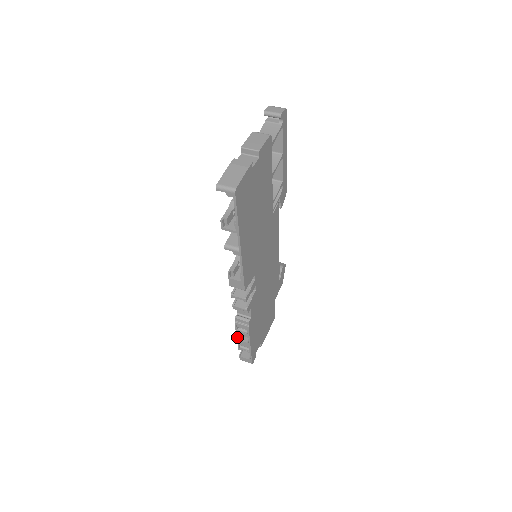
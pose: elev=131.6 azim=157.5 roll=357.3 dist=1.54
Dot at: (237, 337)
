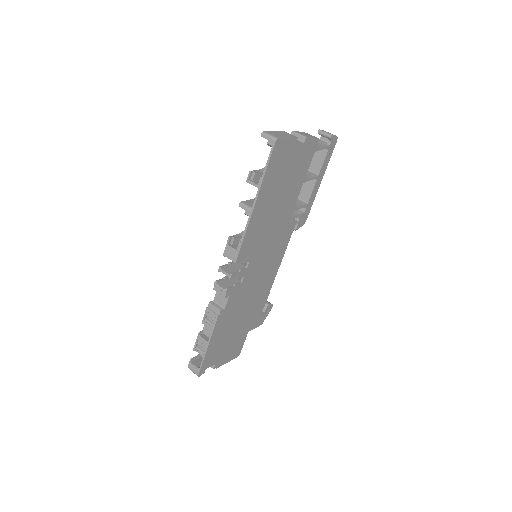
Dot at: occluded
